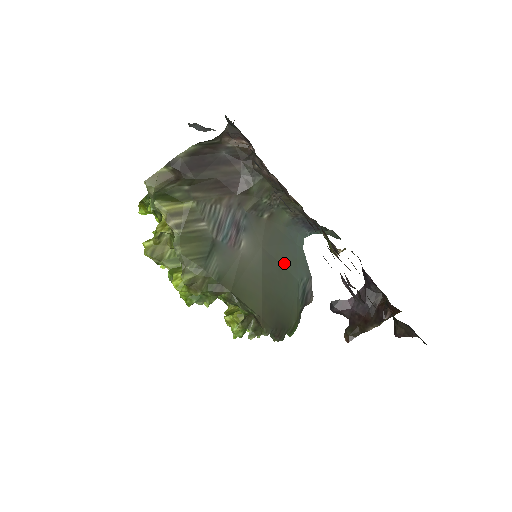
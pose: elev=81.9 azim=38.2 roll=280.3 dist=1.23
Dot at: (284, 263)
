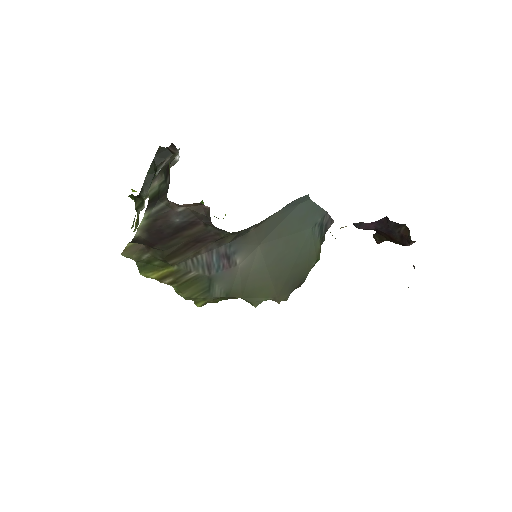
Dot at: (290, 231)
